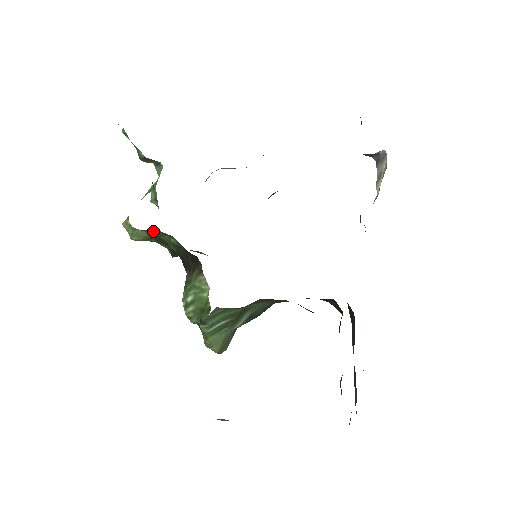
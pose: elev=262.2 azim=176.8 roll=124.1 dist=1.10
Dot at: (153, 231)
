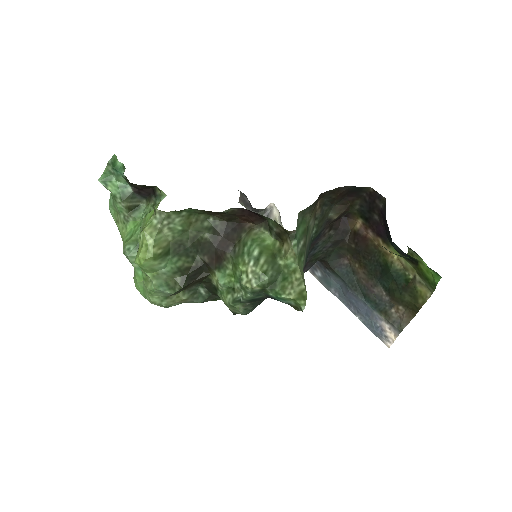
Dot at: (189, 214)
